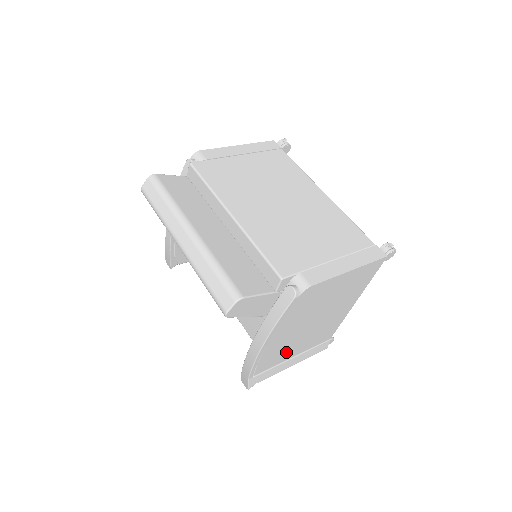
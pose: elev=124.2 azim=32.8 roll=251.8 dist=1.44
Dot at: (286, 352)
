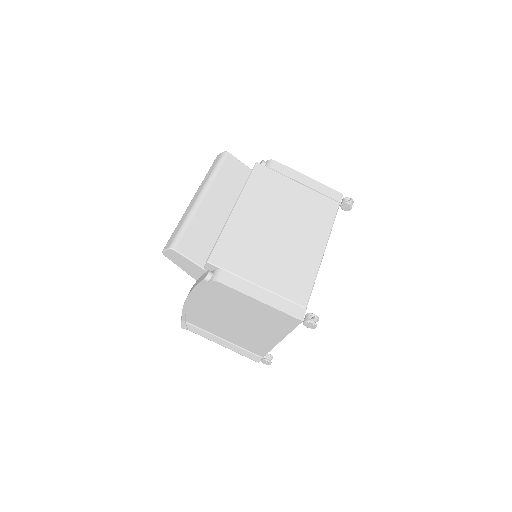
Dot at: (214, 327)
